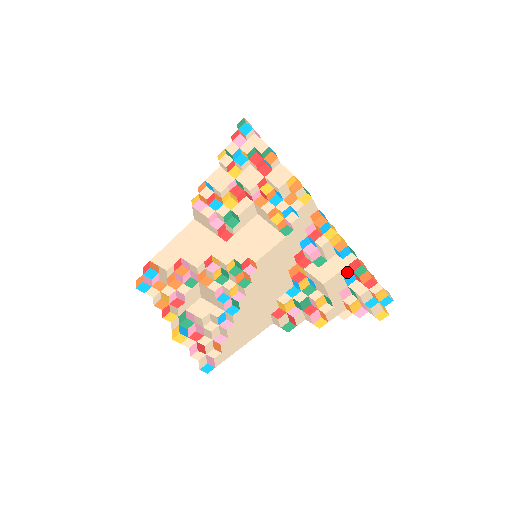
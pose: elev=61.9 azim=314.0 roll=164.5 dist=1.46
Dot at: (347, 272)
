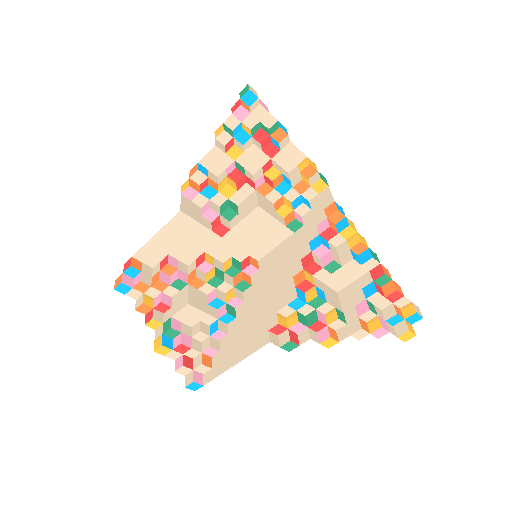
Dot at: (366, 281)
